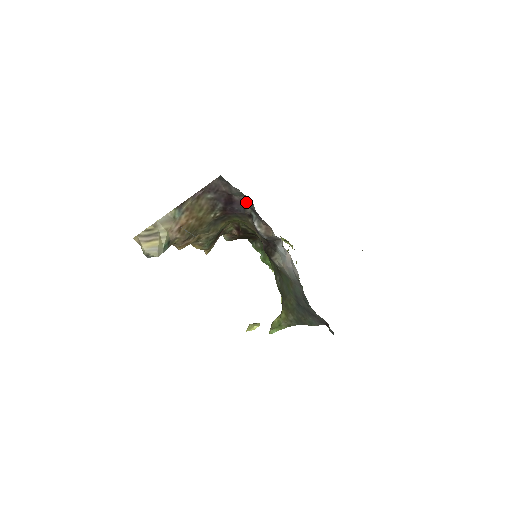
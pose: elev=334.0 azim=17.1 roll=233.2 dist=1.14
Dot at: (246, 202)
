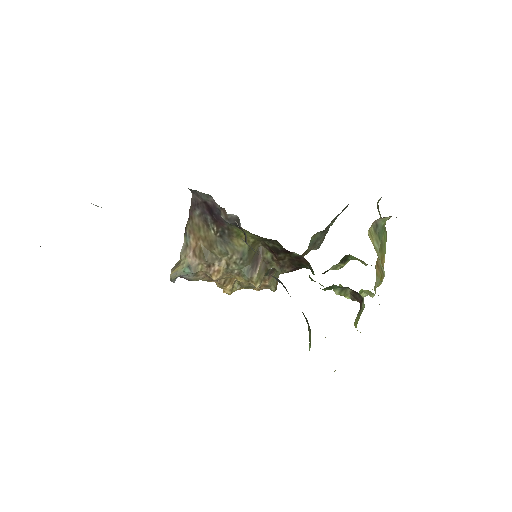
Dot at: occluded
